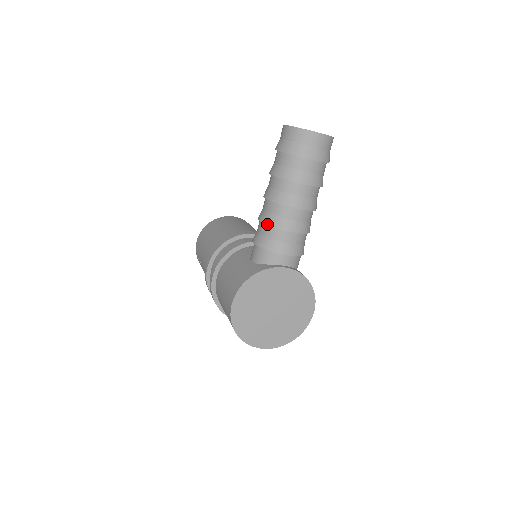
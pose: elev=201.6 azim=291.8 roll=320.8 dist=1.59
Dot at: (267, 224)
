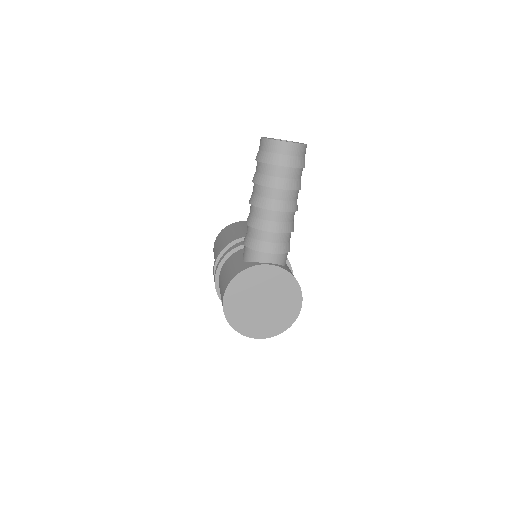
Dot at: (251, 226)
